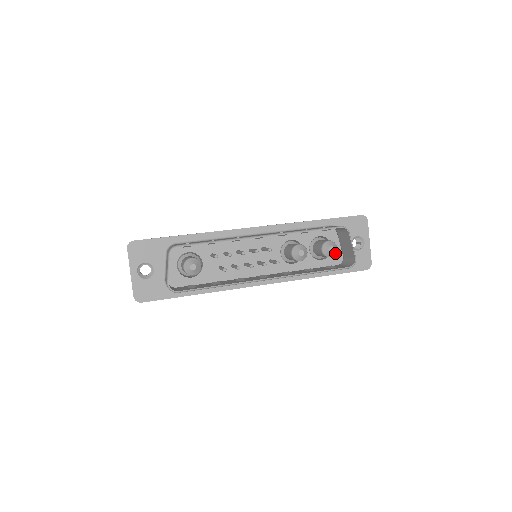
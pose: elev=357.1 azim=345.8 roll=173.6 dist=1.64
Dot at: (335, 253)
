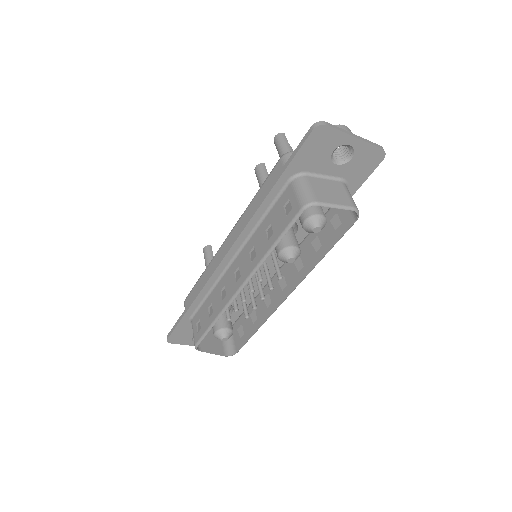
Dot at: (325, 221)
